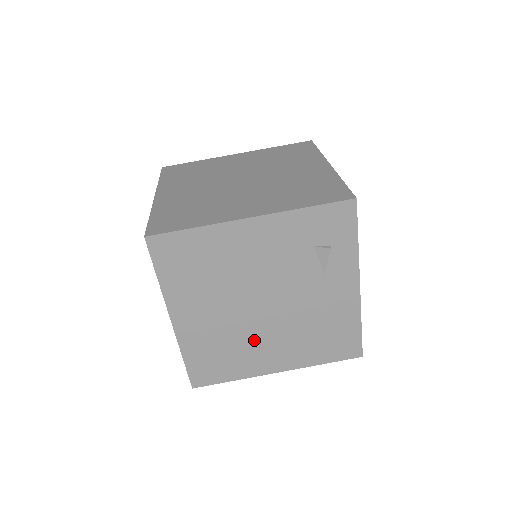
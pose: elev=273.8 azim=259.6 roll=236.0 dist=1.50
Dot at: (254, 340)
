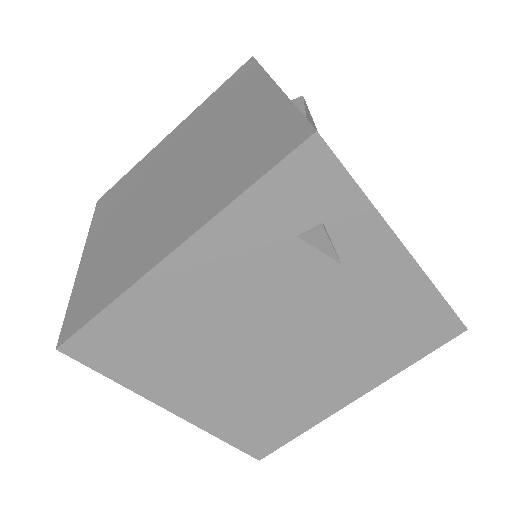
Dot at: (297, 383)
